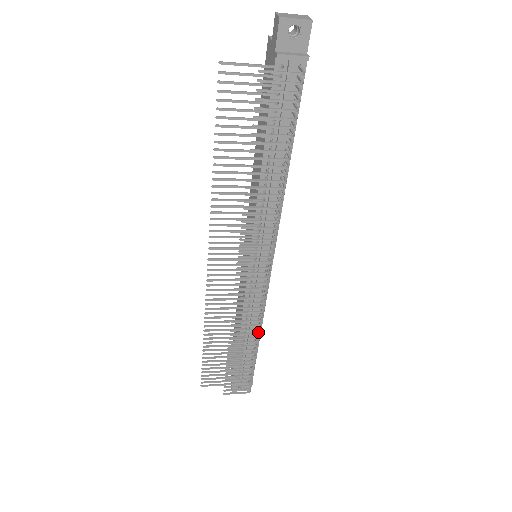
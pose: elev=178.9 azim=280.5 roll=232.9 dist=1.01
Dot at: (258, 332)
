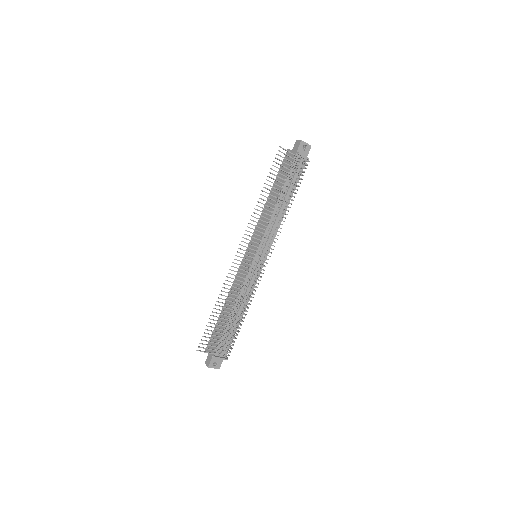
Dot at: (250, 304)
